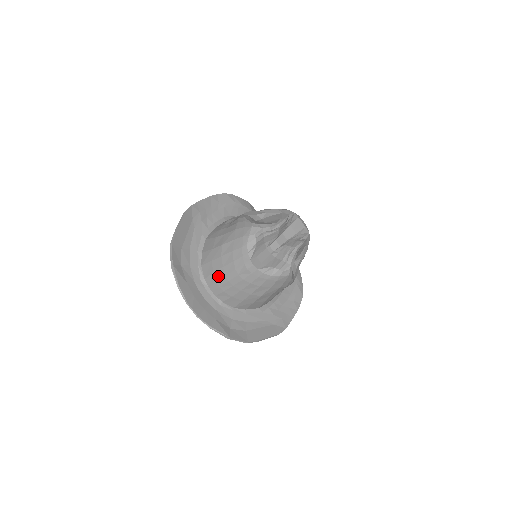
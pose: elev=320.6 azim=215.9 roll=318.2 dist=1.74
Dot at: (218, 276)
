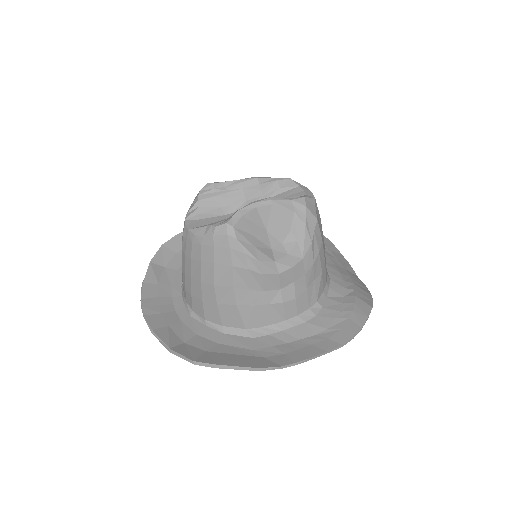
Dot at: occluded
